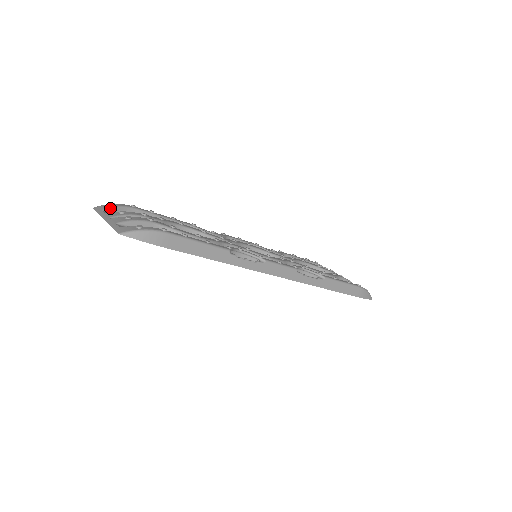
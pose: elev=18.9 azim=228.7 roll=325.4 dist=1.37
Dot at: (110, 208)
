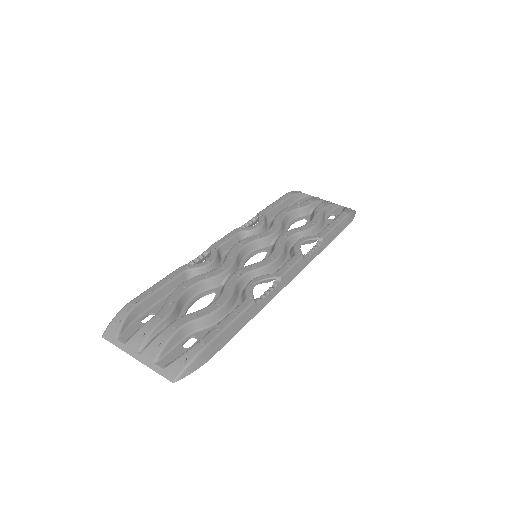
Dot at: (120, 328)
